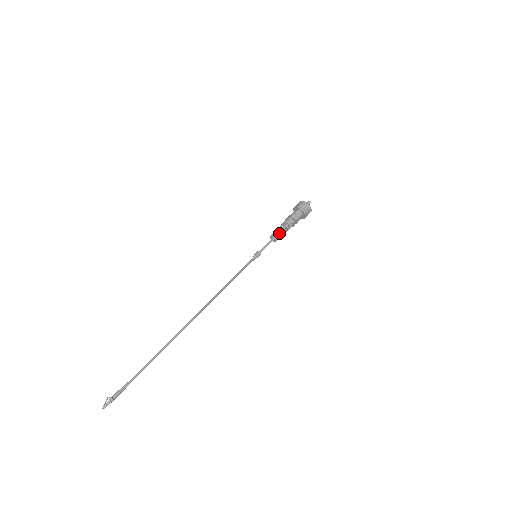
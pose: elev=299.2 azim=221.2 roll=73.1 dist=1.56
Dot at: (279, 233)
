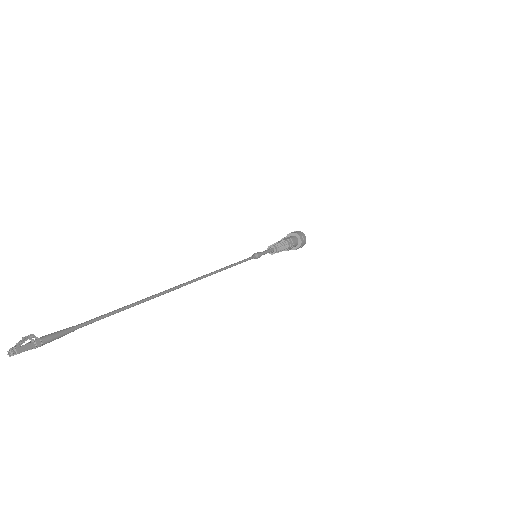
Dot at: (279, 247)
